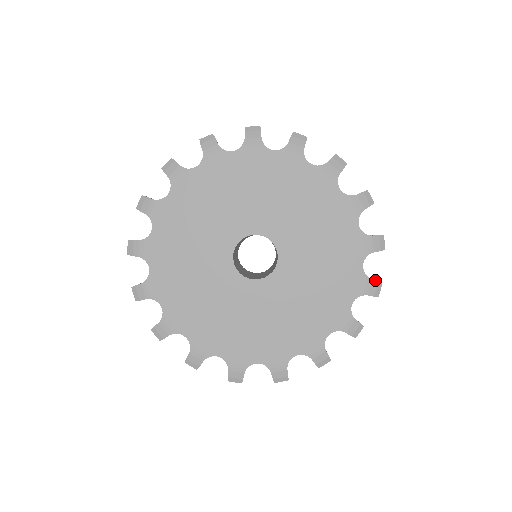
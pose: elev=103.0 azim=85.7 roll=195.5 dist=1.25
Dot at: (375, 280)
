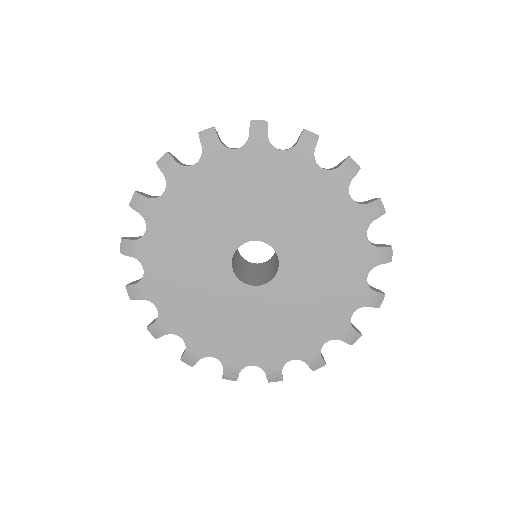
Dot at: (357, 331)
